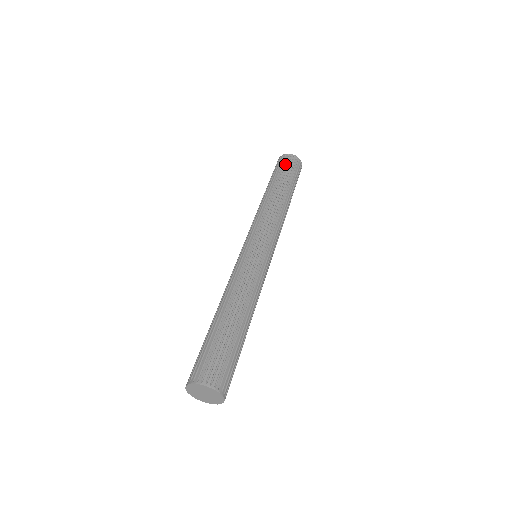
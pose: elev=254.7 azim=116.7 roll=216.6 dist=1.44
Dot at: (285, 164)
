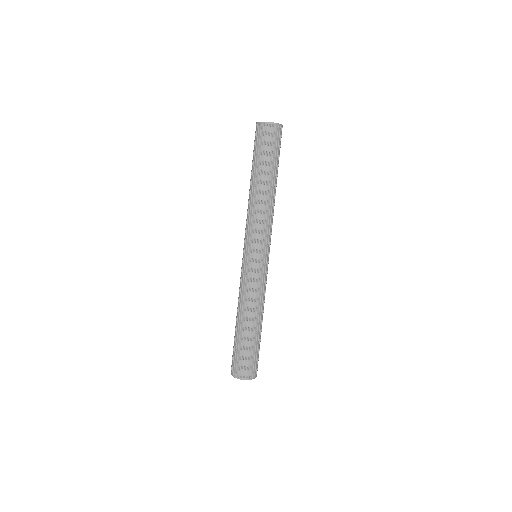
Dot at: (262, 141)
